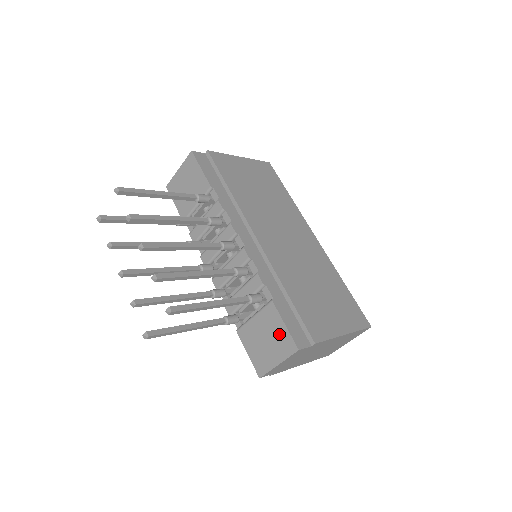
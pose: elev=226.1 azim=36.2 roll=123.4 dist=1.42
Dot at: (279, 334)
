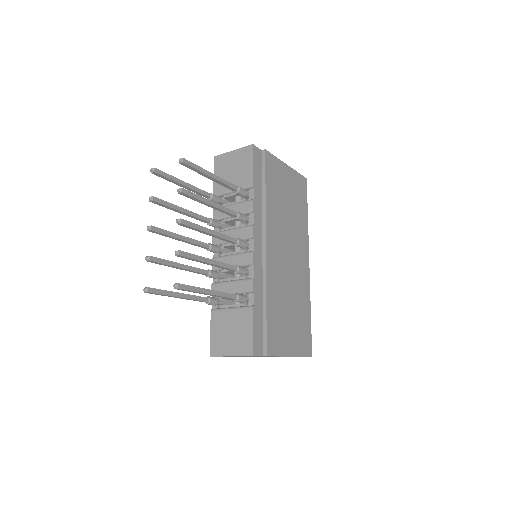
Dot at: (244, 335)
